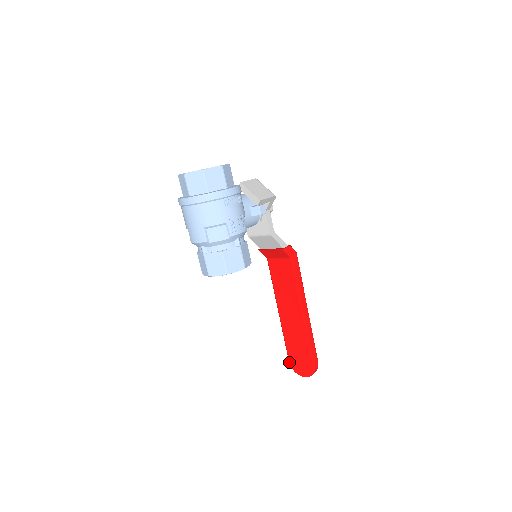
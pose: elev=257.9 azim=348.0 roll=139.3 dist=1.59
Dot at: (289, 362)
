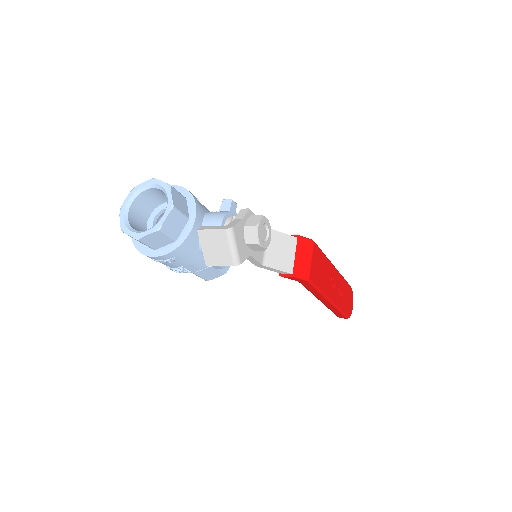
Dot at: occluded
